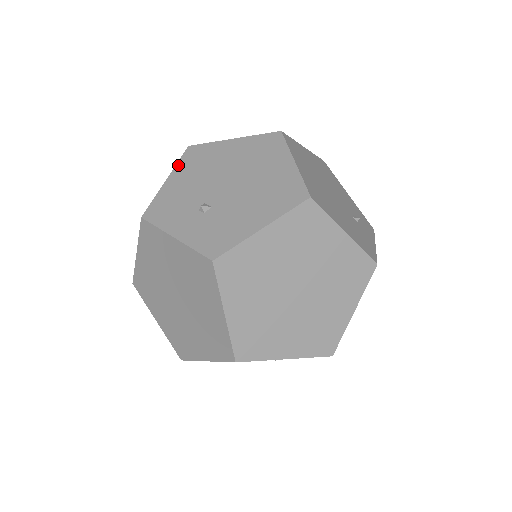
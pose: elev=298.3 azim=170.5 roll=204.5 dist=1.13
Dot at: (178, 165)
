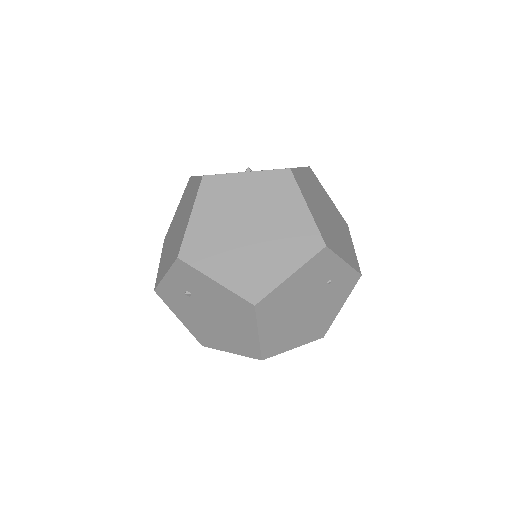
Dot at: occluded
